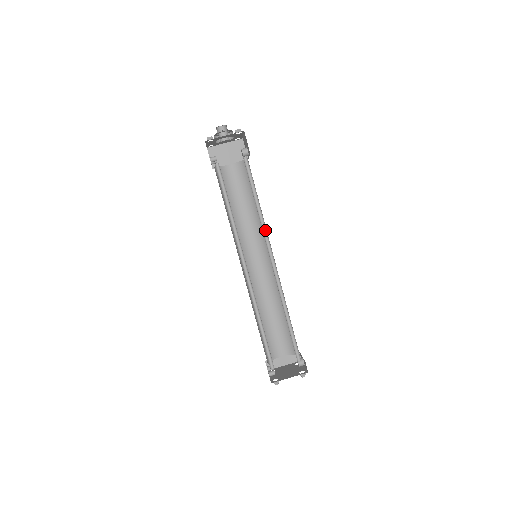
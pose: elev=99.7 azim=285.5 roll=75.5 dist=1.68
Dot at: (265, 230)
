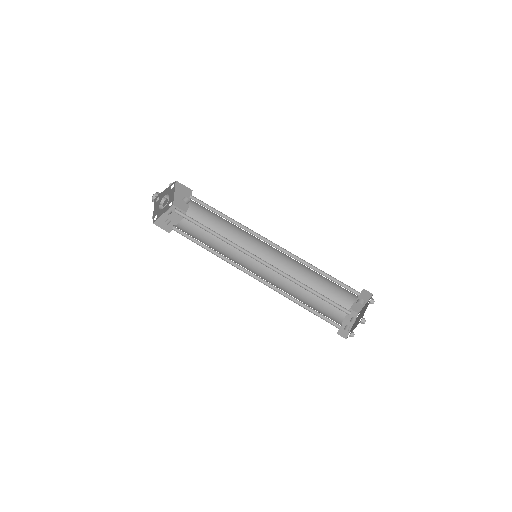
Dot at: (246, 230)
